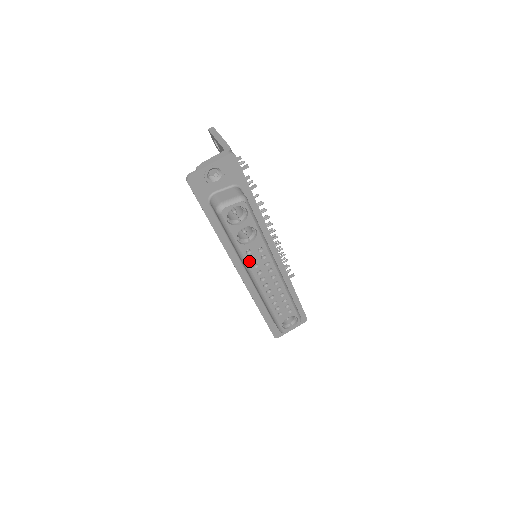
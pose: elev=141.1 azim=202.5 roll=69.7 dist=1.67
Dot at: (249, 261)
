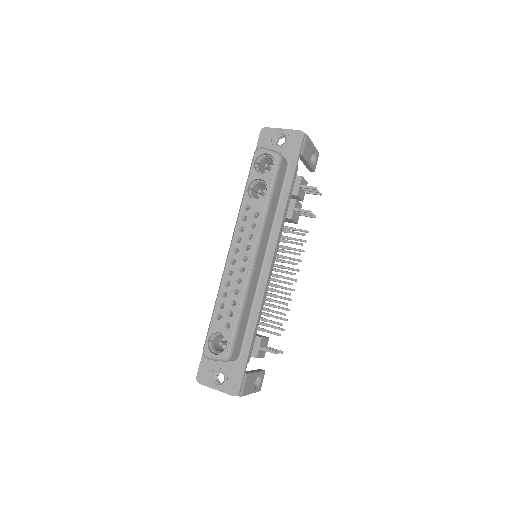
Dot at: (241, 218)
